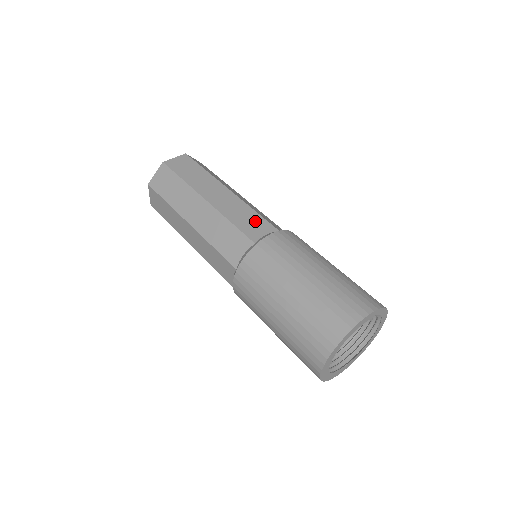
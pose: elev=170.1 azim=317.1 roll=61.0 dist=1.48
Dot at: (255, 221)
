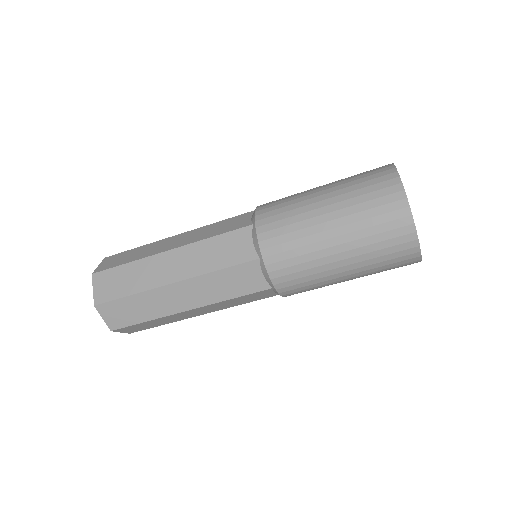
Dot at: (230, 222)
